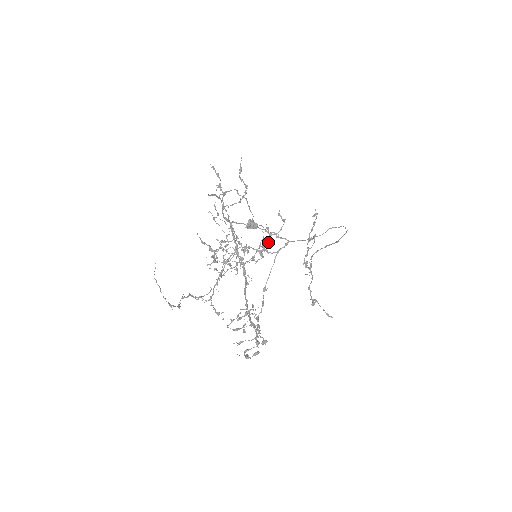
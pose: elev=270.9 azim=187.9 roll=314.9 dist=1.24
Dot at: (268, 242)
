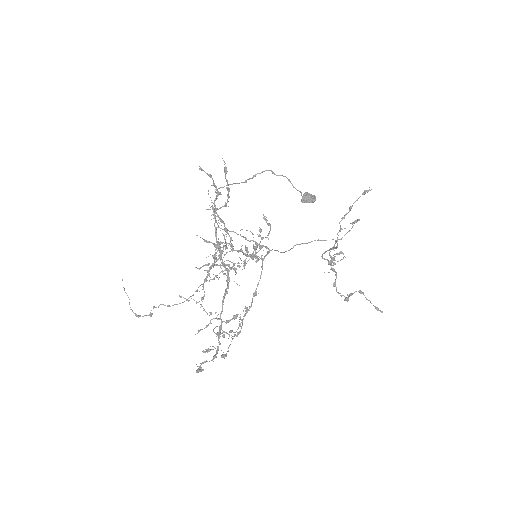
Dot at: (253, 248)
